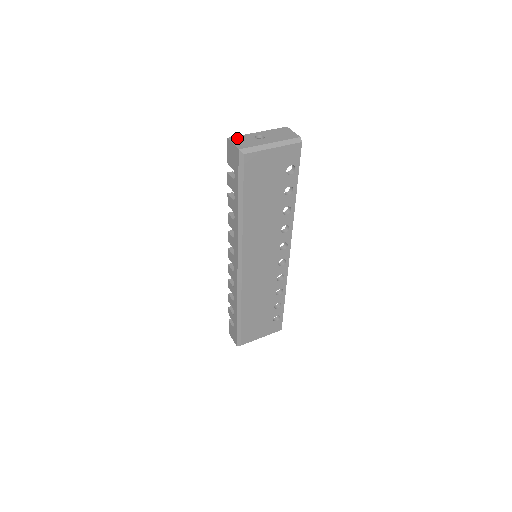
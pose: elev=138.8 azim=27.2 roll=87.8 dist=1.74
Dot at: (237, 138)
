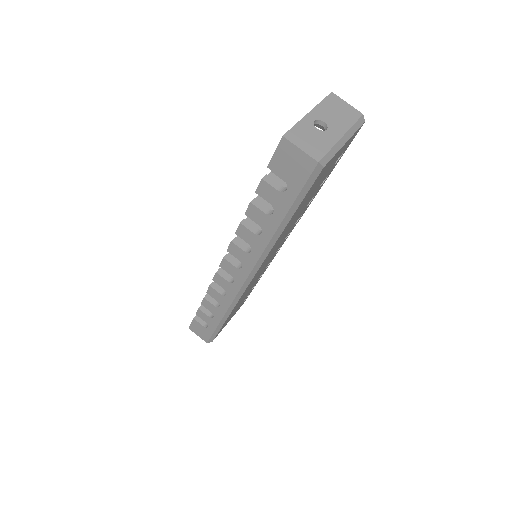
Dot at: (296, 134)
